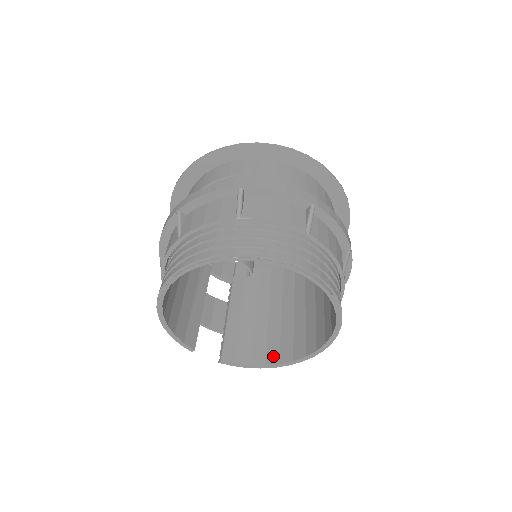
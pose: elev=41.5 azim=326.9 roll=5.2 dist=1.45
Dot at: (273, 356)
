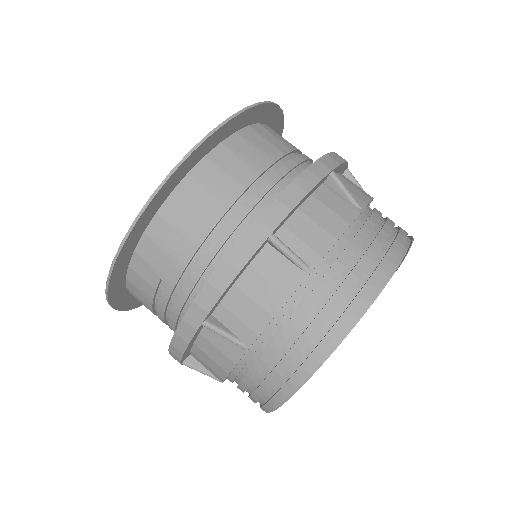
Dot at: occluded
